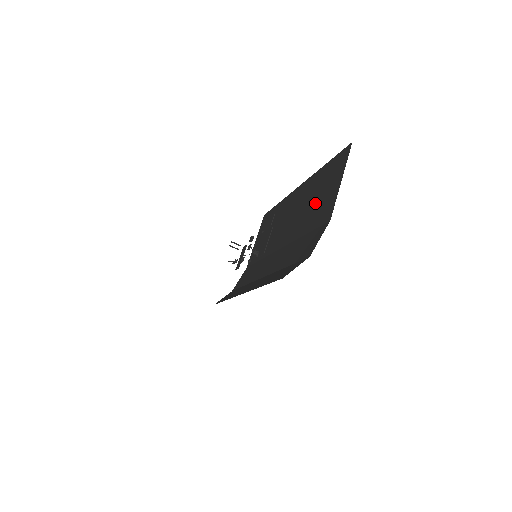
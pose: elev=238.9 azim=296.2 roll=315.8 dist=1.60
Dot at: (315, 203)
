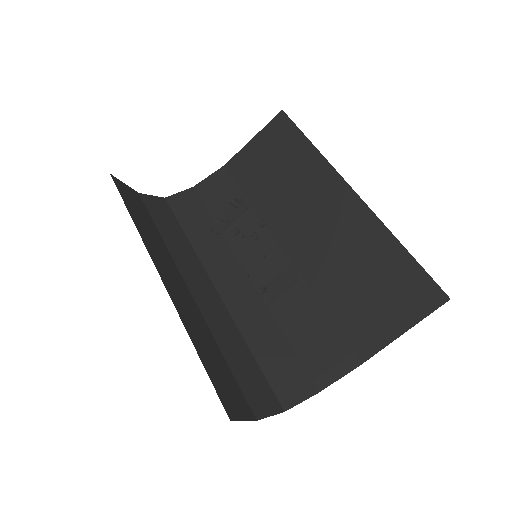
Dot at: (359, 288)
